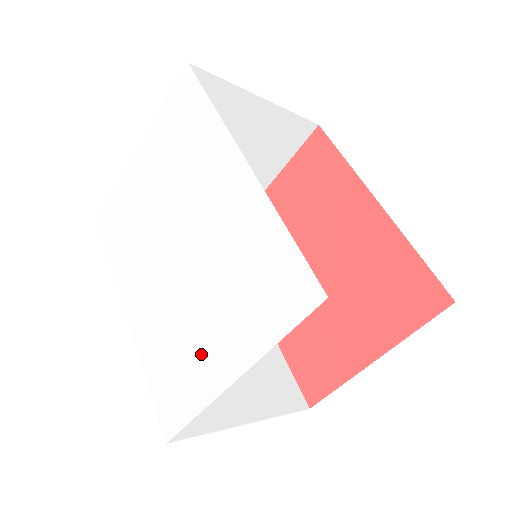
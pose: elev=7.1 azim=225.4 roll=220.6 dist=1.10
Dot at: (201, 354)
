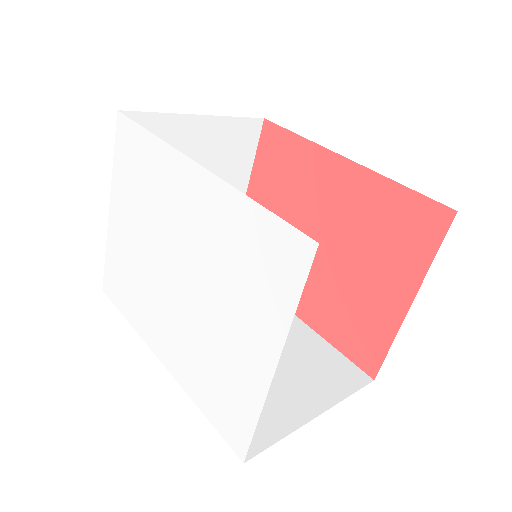
Dot at: (237, 360)
